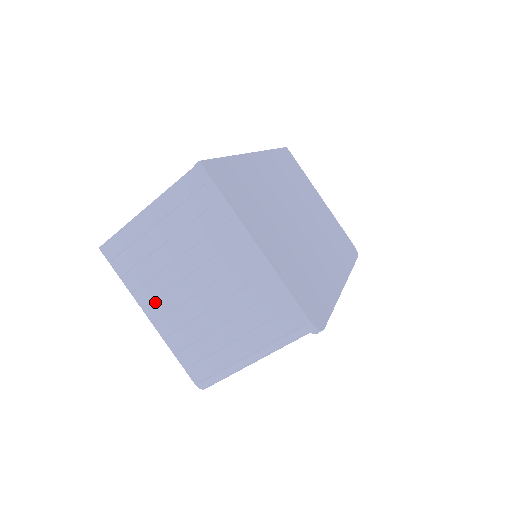
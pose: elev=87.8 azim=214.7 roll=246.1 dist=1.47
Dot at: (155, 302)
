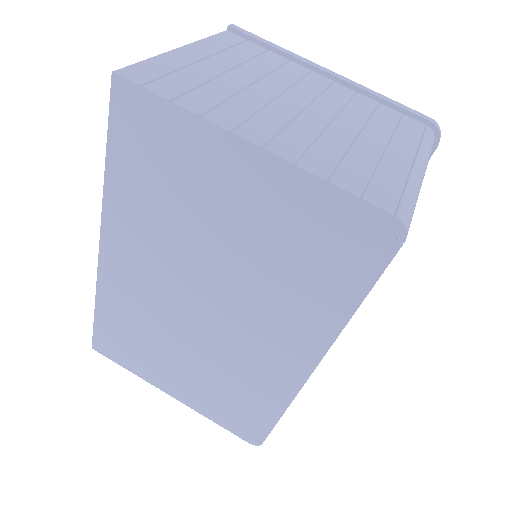
Dot at: (249, 122)
